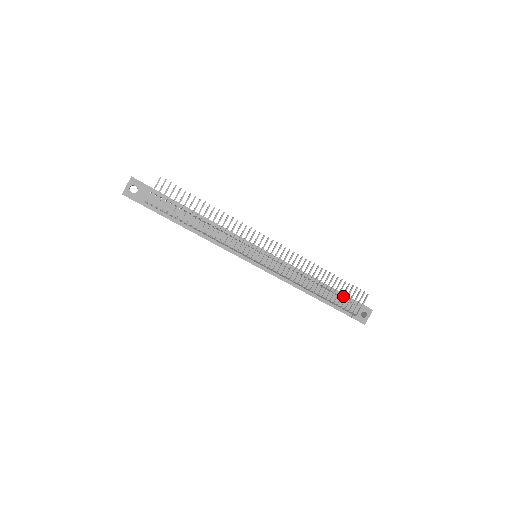
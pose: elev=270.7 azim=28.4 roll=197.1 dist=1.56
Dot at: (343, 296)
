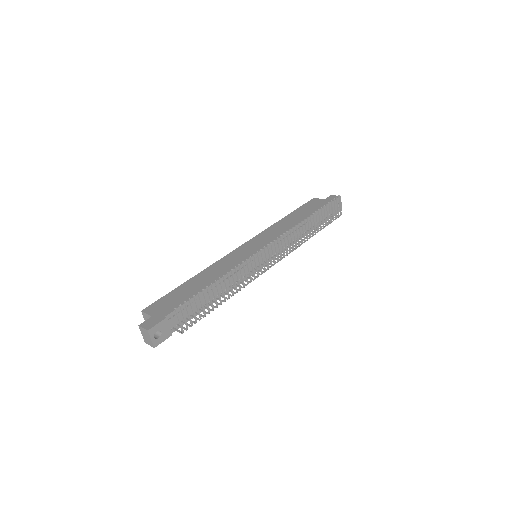
Dot at: (328, 216)
